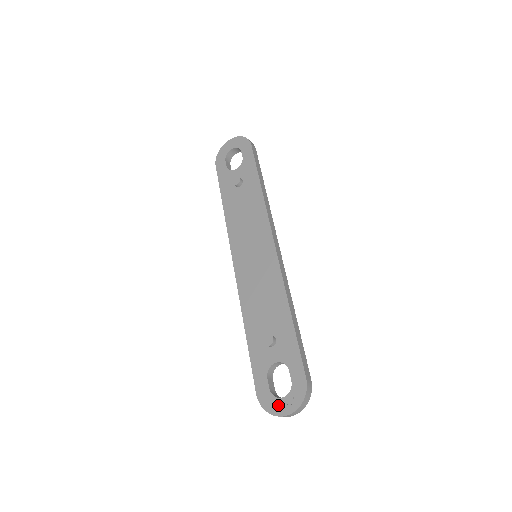
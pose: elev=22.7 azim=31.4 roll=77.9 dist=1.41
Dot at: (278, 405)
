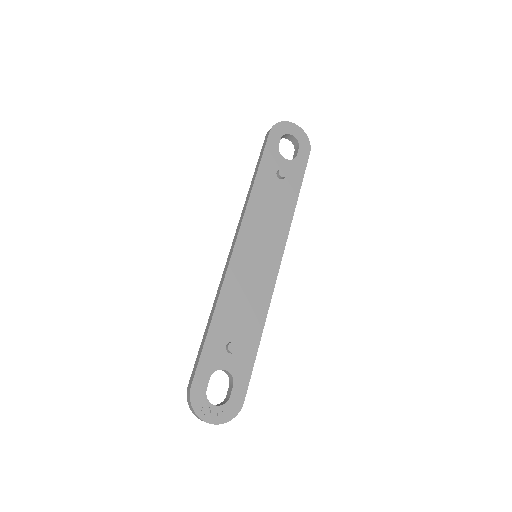
Dot at: (207, 409)
